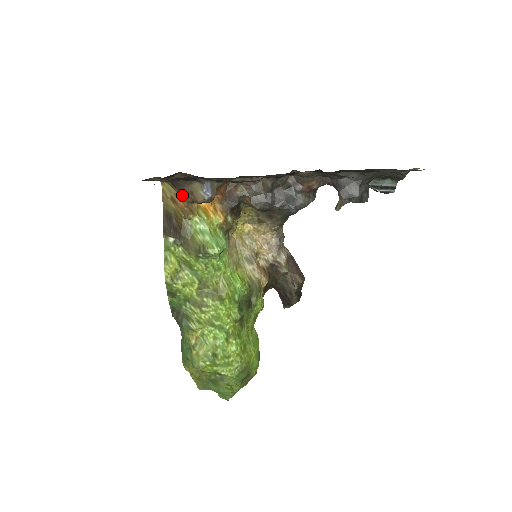
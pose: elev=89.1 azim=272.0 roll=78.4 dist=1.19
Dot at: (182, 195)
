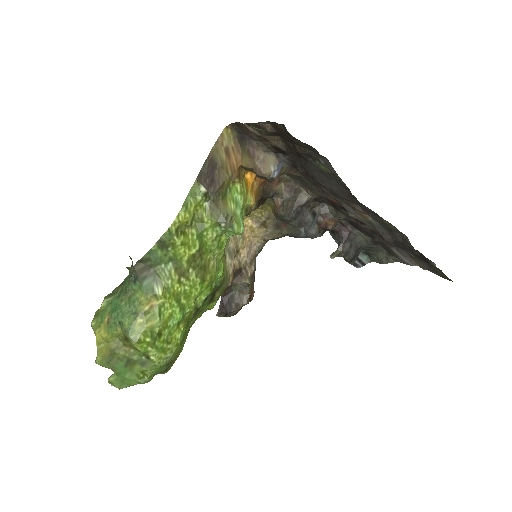
Dot at: (242, 154)
